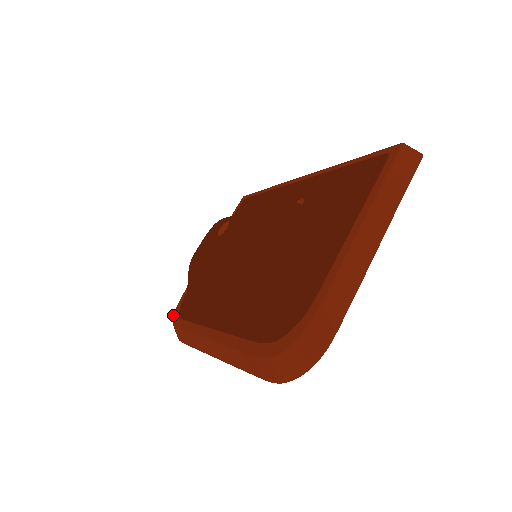
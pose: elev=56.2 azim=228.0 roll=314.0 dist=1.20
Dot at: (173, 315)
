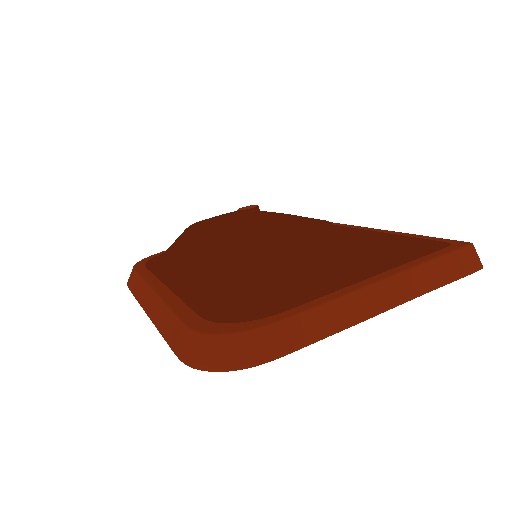
Dot at: occluded
